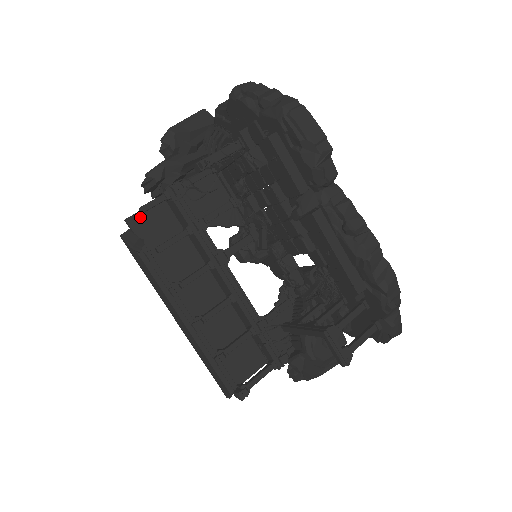
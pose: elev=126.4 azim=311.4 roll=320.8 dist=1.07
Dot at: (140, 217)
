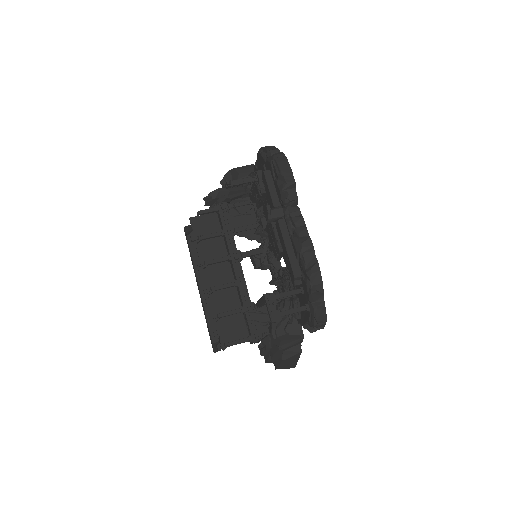
Dot at: (198, 219)
